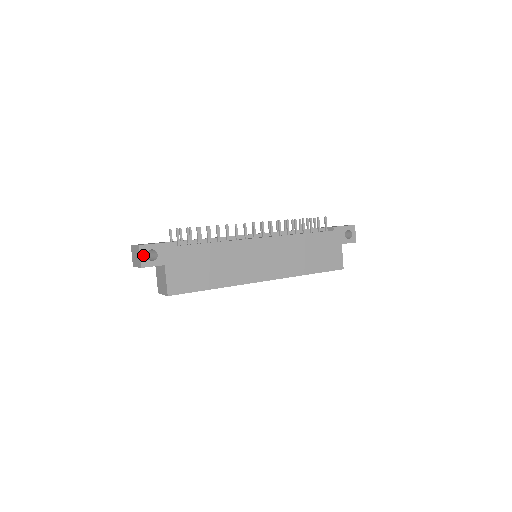
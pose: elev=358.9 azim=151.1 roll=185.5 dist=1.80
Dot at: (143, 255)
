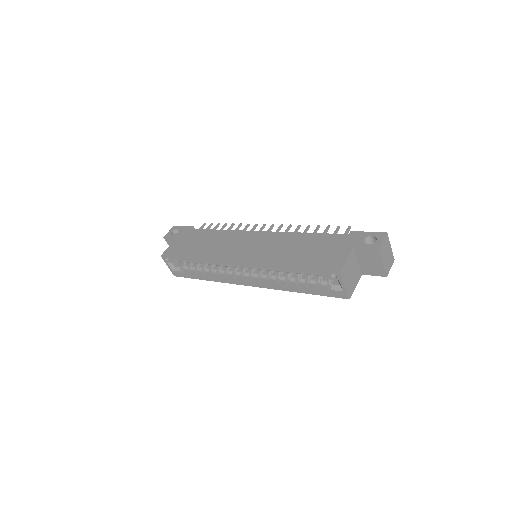
Dot at: (171, 231)
